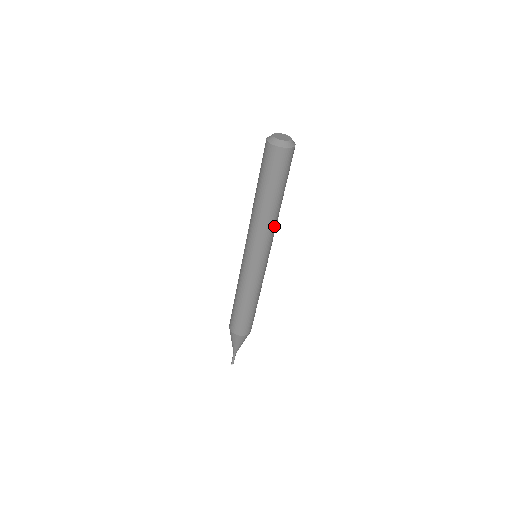
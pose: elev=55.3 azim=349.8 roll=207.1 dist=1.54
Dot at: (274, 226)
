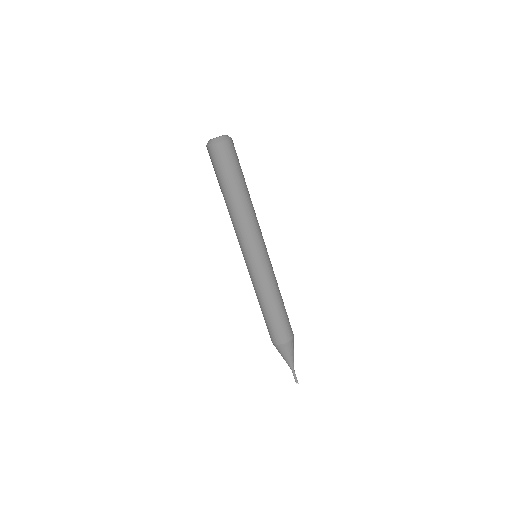
Dot at: occluded
